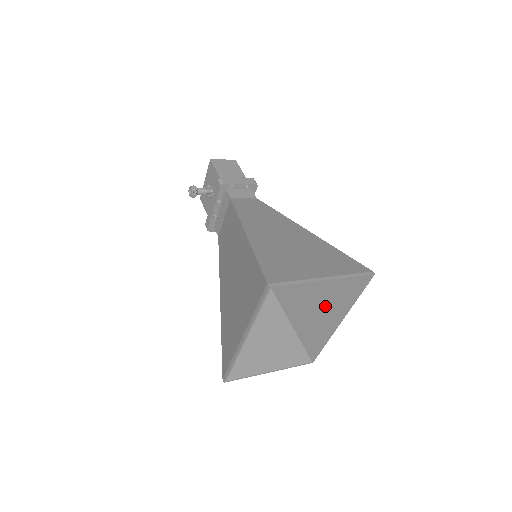
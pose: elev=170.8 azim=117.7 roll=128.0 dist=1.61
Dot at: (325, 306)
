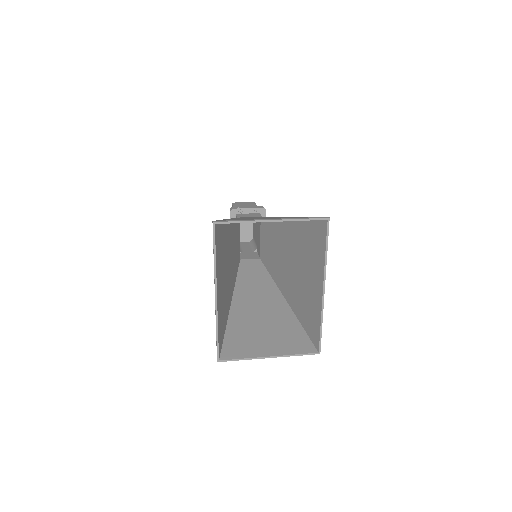
Dot at: (312, 280)
